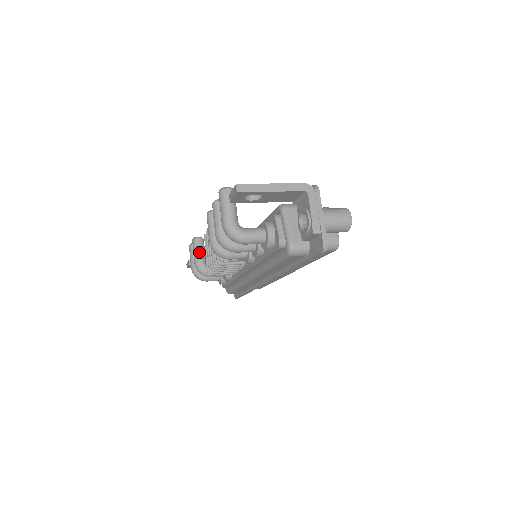
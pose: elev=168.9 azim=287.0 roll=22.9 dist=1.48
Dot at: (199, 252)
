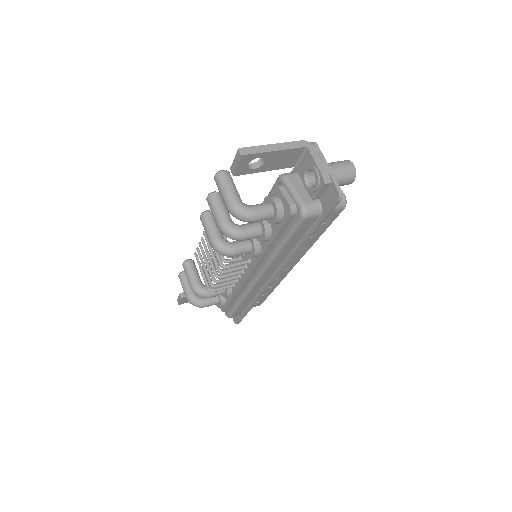
Dot at: (193, 274)
